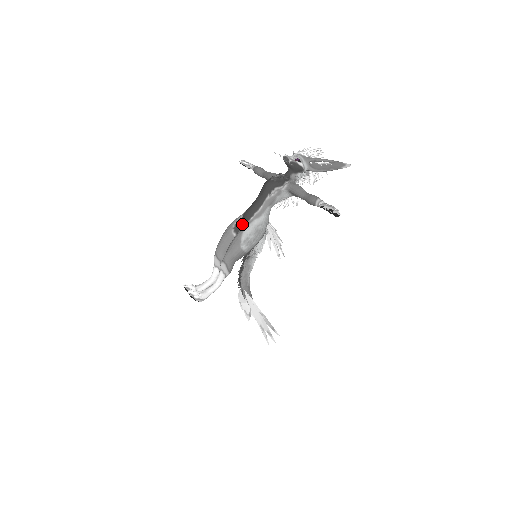
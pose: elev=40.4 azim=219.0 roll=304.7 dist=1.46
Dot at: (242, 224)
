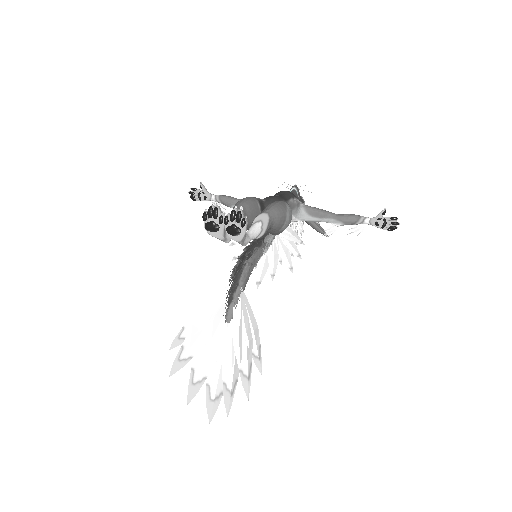
Dot at: (266, 204)
